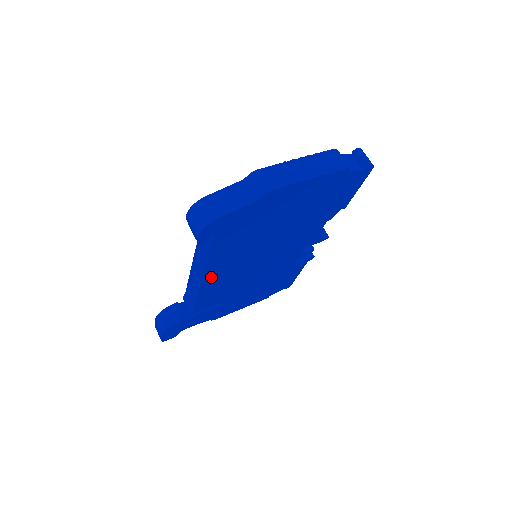
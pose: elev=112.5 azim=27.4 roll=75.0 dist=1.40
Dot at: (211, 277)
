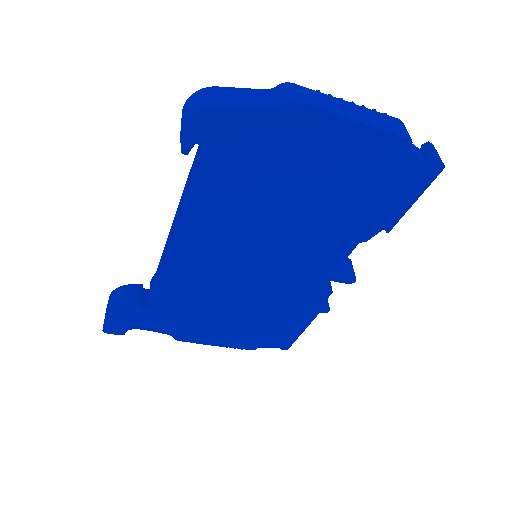
Dot at: (187, 239)
